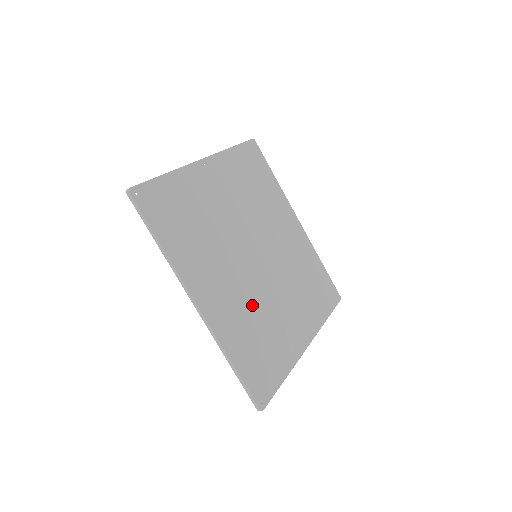
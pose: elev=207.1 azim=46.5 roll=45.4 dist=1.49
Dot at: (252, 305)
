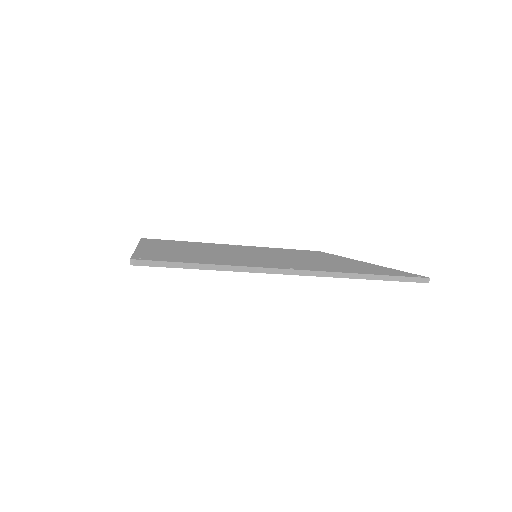
Dot at: (212, 254)
